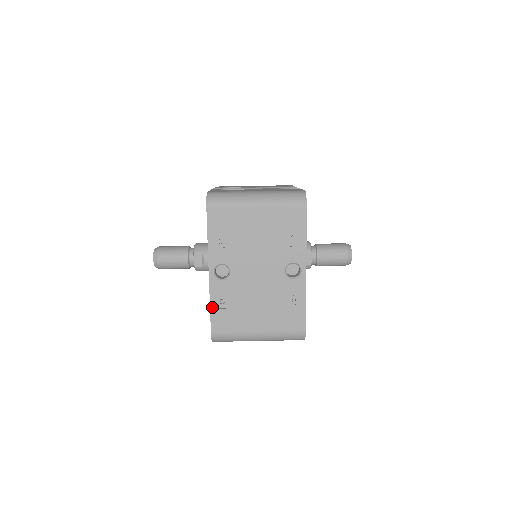
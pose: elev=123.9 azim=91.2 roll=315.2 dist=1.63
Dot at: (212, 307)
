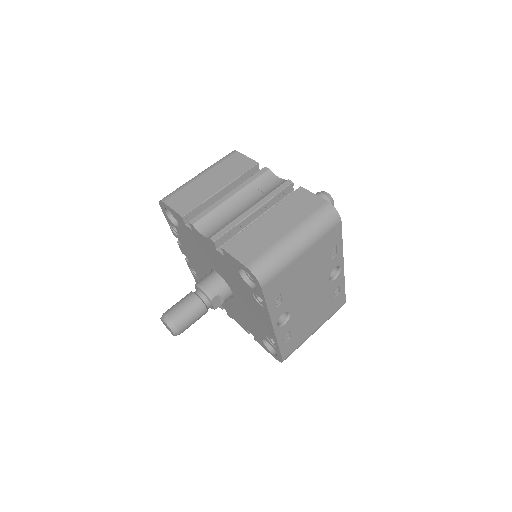
Dot at: (280, 346)
